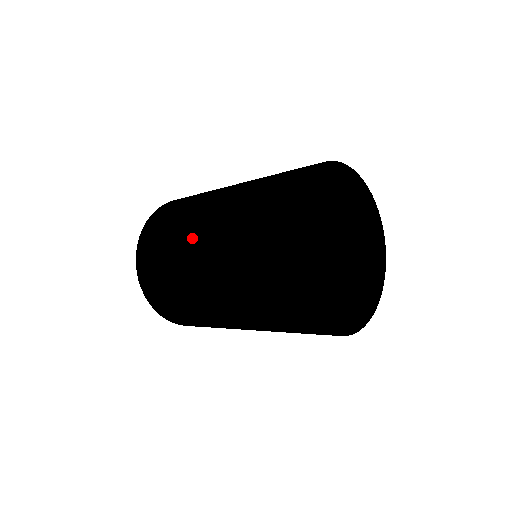
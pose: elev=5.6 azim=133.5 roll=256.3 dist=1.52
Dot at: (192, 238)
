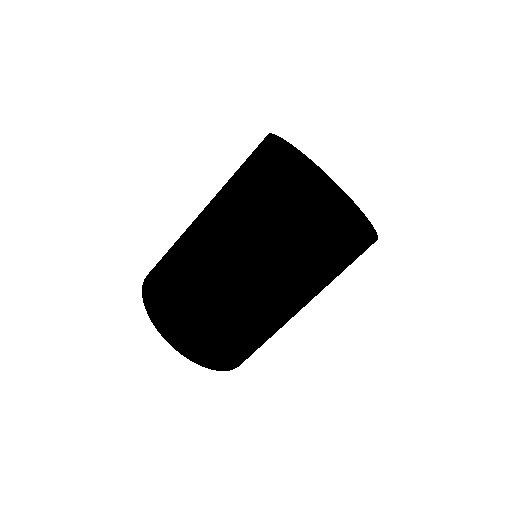
Dot at: occluded
